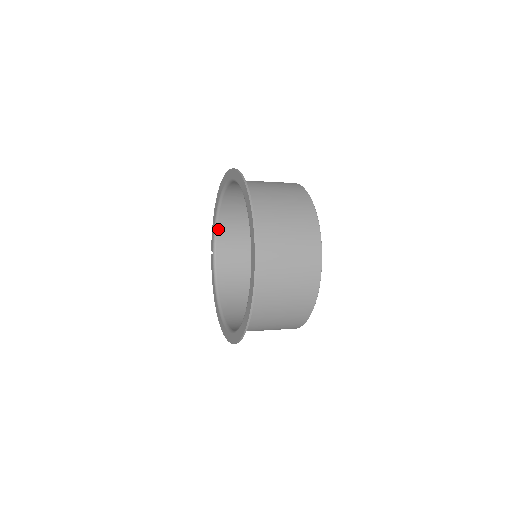
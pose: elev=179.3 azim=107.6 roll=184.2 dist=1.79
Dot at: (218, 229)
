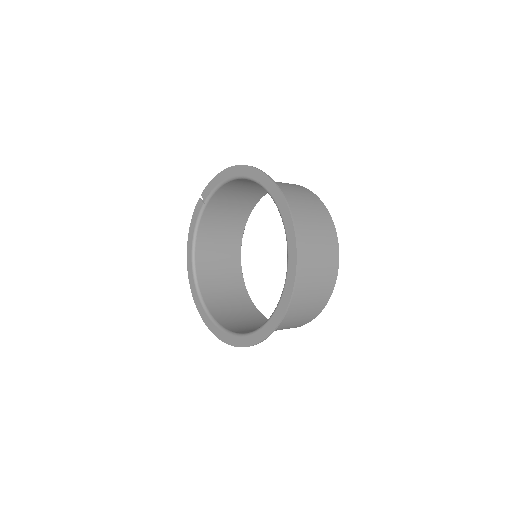
Dot at: (221, 188)
